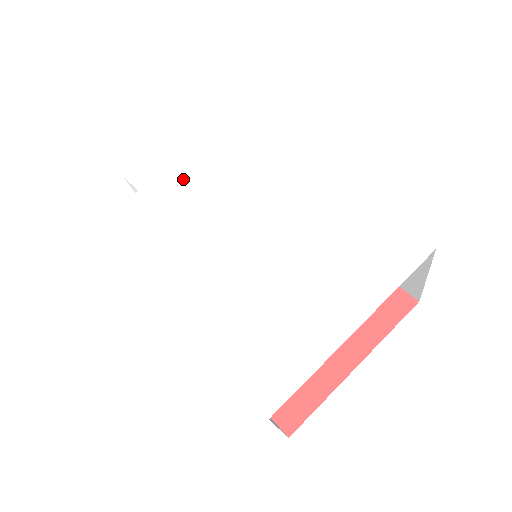
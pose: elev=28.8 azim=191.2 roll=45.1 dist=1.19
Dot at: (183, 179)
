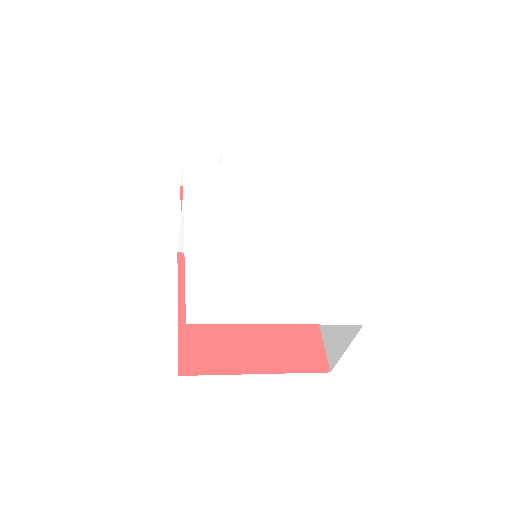
Dot at: (253, 179)
